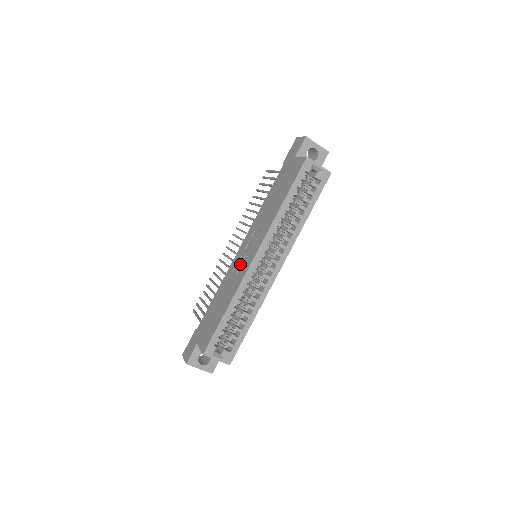
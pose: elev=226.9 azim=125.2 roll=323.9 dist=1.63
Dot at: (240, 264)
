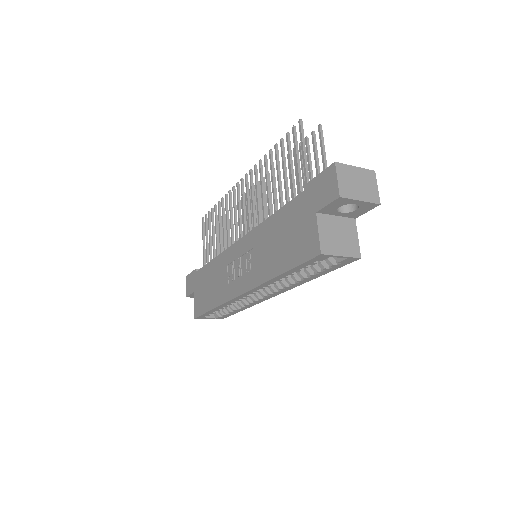
Dot at: (233, 270)
